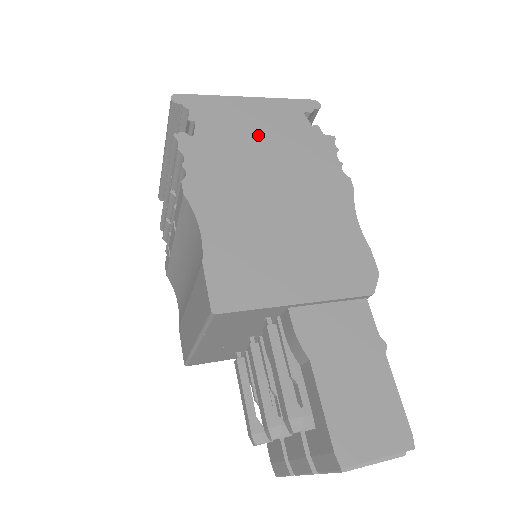
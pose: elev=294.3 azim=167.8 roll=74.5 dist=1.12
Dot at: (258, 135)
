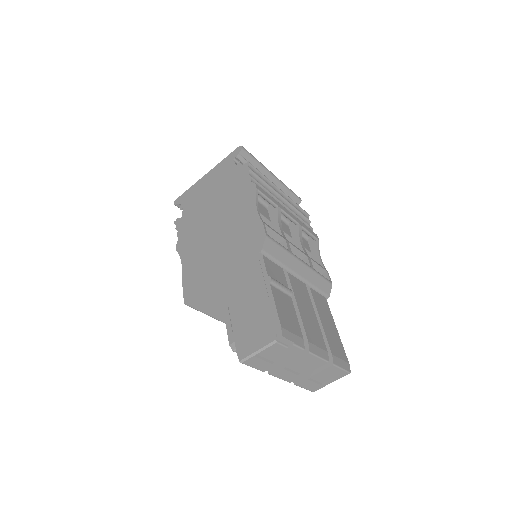
Dot at: (209, 193)
